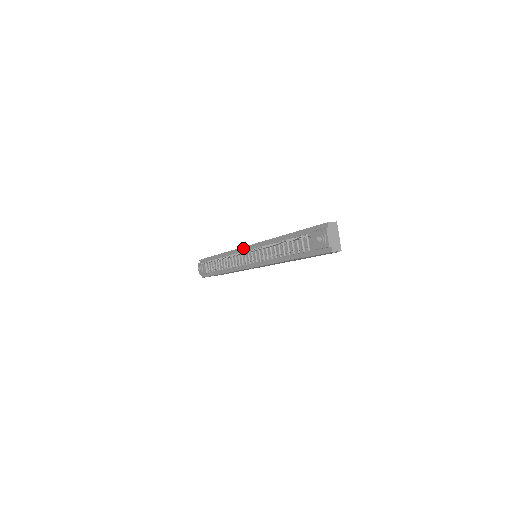
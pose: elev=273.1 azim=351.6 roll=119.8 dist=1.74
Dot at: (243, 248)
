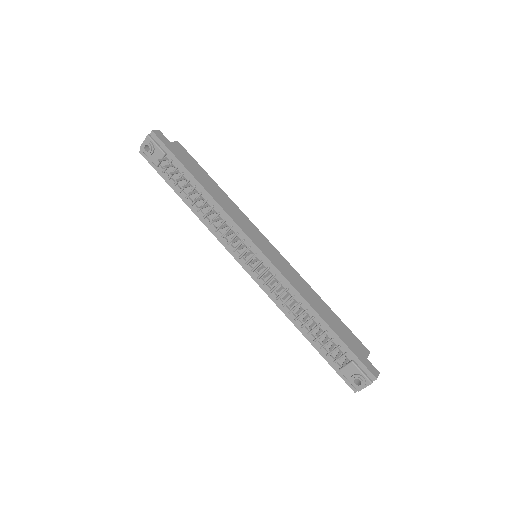
Dot at: (251, 242)
